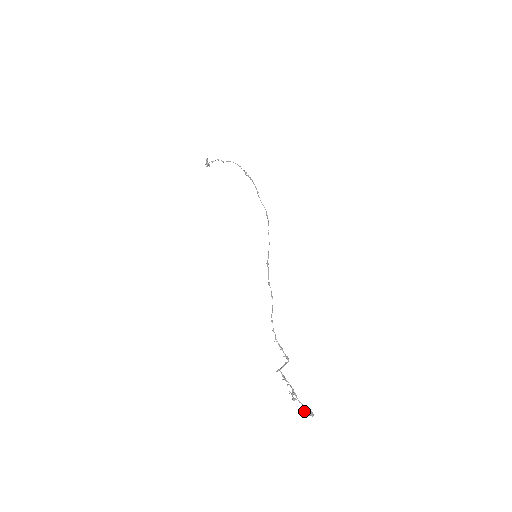
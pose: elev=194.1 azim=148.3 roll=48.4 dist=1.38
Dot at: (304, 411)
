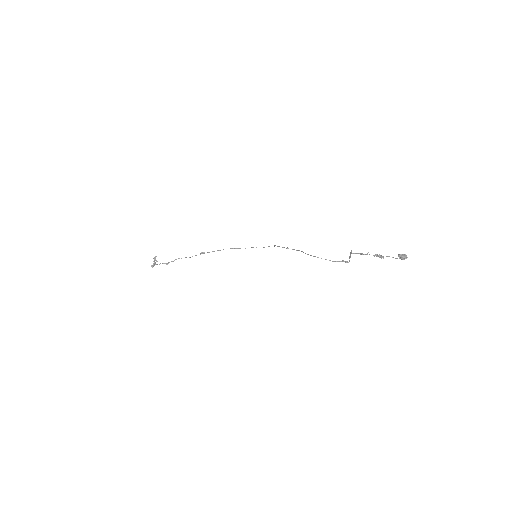
Dot at: (398, 255)
